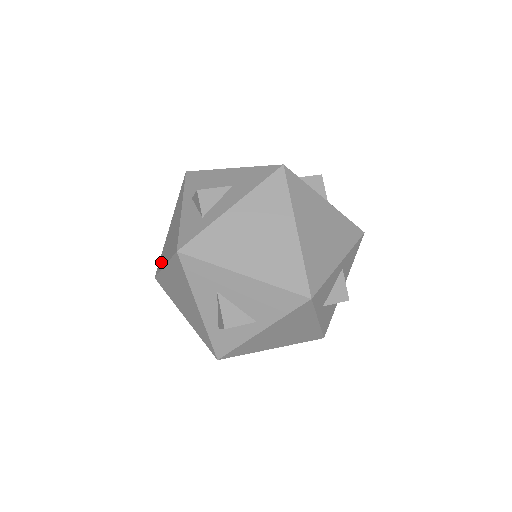
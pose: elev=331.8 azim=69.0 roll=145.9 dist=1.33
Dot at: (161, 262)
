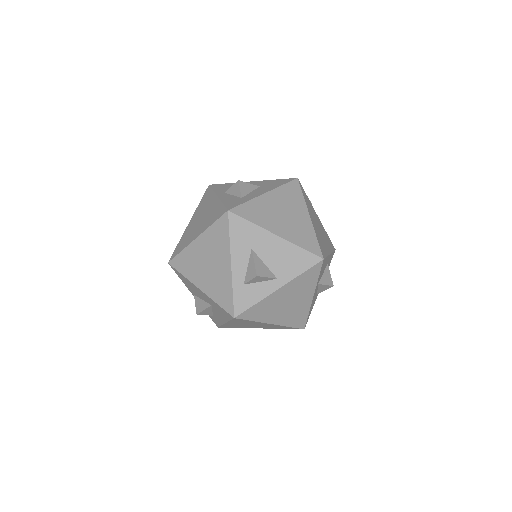
Dot at: (183, 244)
